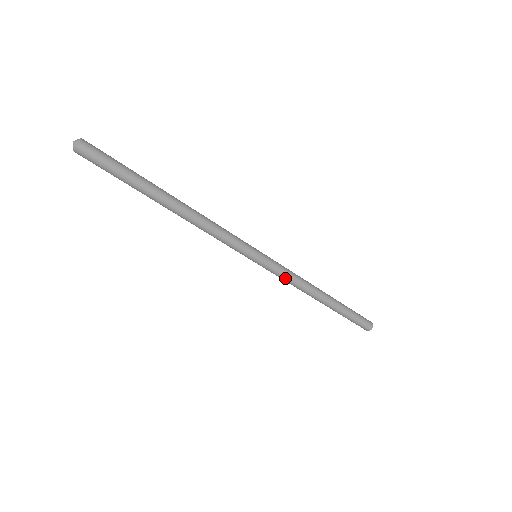
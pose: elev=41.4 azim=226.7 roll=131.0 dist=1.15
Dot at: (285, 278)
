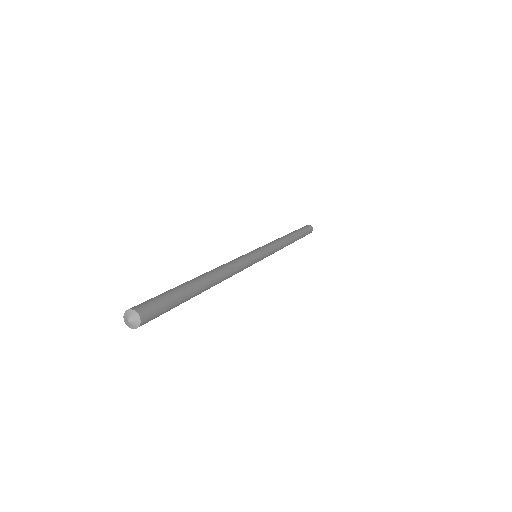
Dot at: occluded
